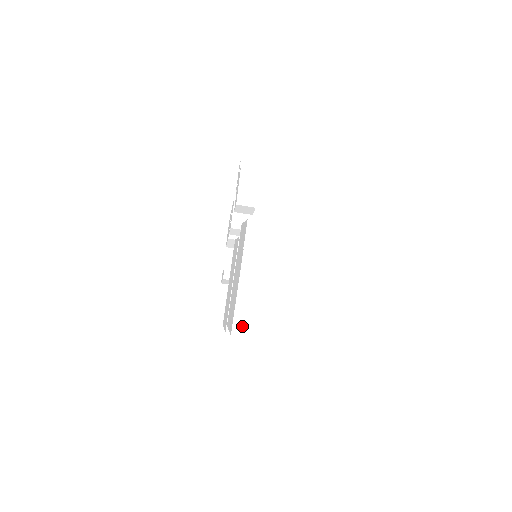
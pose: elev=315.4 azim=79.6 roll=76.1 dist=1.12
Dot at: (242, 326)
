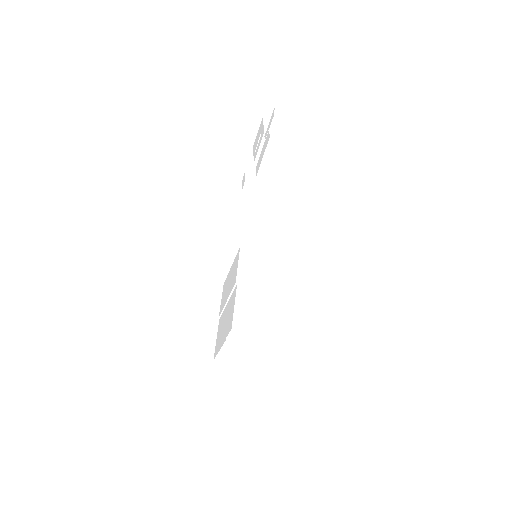
Dot at: (221, 359)
